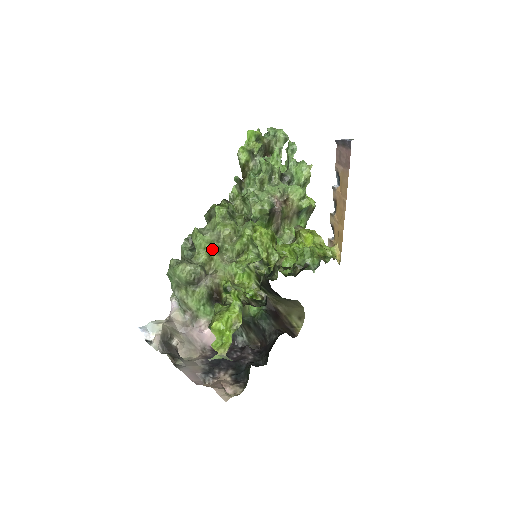
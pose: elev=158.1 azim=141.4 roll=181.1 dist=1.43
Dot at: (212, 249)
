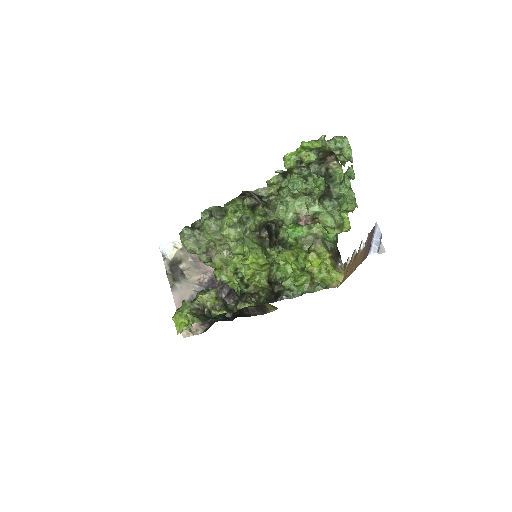
Dot at: (215, 241)
